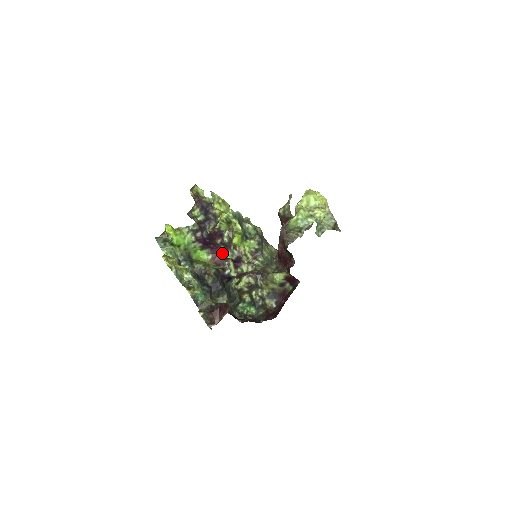
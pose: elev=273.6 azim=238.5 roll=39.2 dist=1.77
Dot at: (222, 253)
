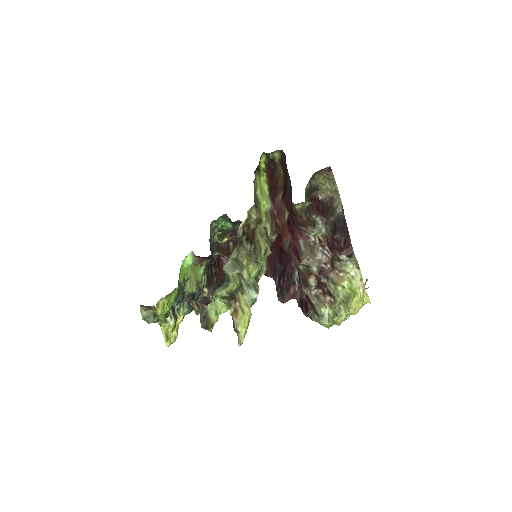
Dot at: (214, 260)
